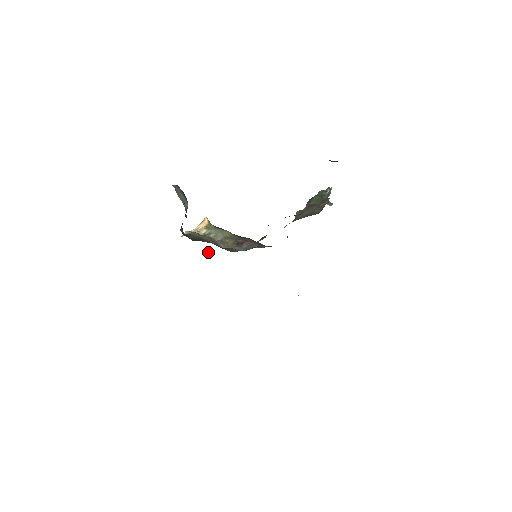
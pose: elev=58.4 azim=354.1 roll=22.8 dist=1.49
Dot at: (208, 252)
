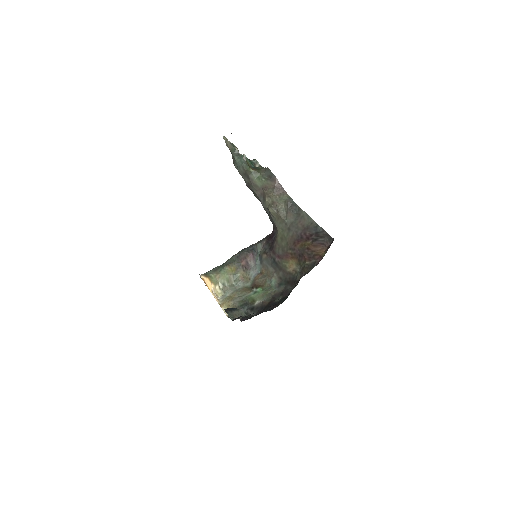
Dot at: occluded
